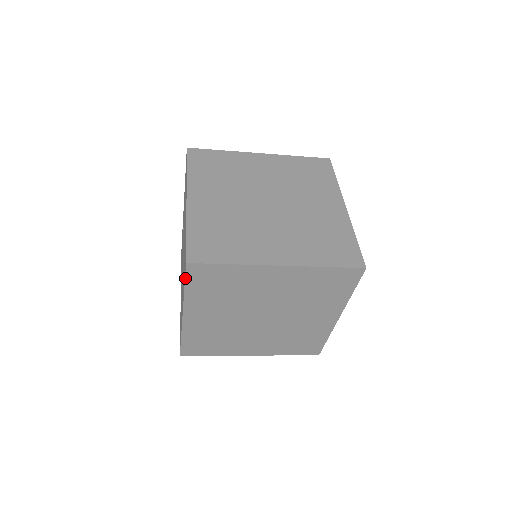
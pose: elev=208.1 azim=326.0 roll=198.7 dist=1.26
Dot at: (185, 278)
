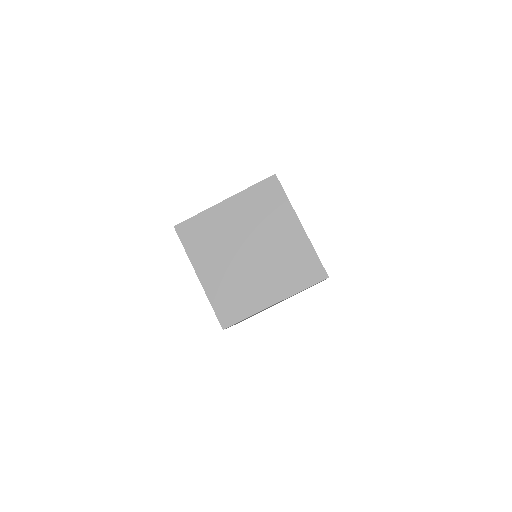
Dot at: (262, 181)
